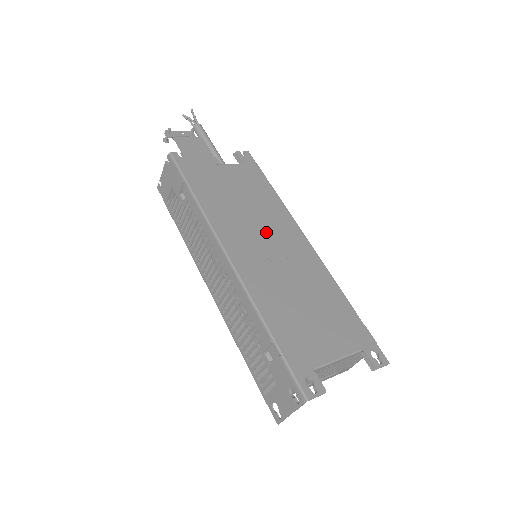
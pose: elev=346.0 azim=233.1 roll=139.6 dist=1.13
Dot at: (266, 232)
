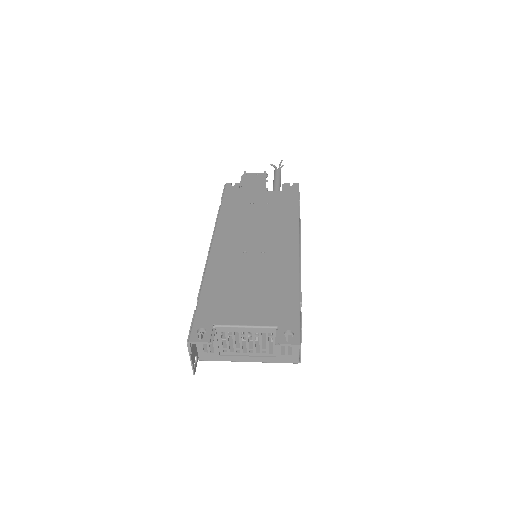
Dot at: (261, 234)
